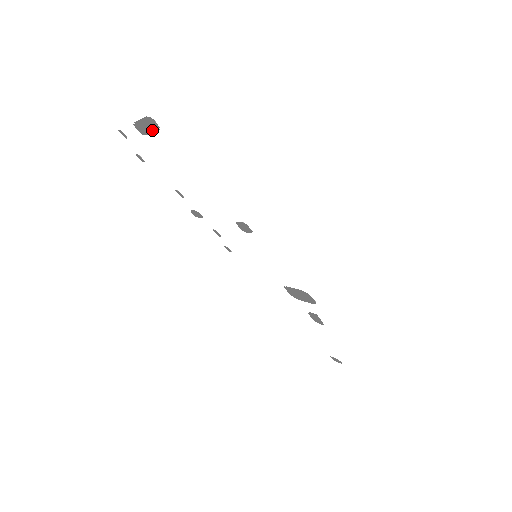
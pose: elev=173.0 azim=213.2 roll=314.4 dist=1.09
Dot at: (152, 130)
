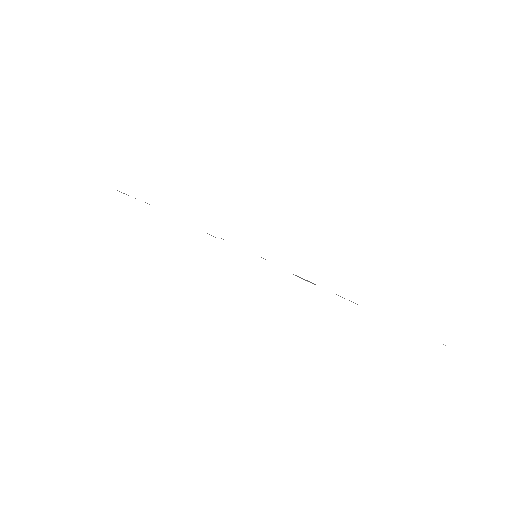
Dot at: occluded
